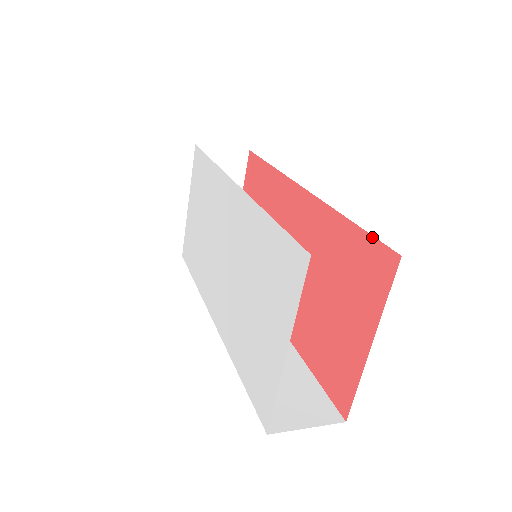
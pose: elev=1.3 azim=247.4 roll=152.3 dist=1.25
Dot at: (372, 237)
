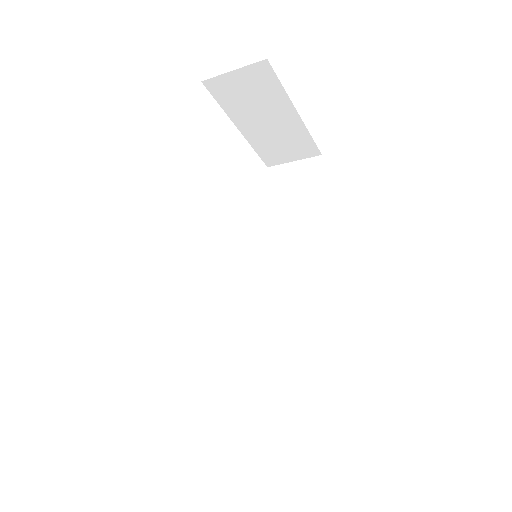
Dot at: occluded
